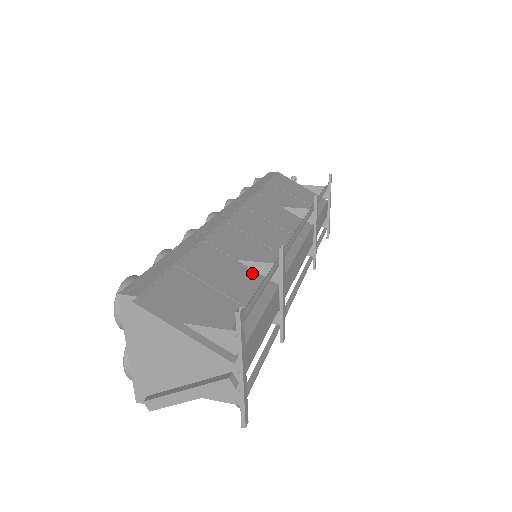
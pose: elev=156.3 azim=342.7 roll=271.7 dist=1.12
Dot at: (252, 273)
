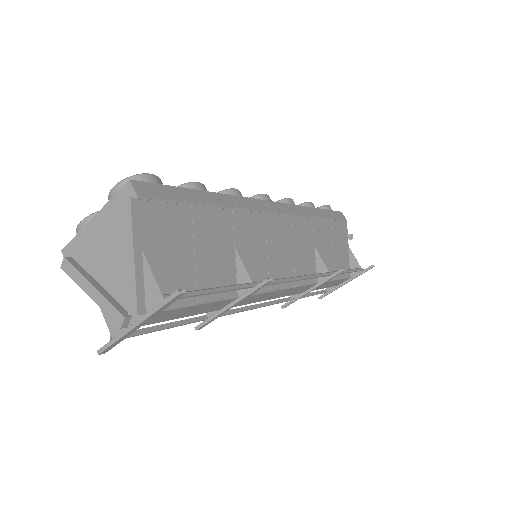
Dot at: (233, 269)
